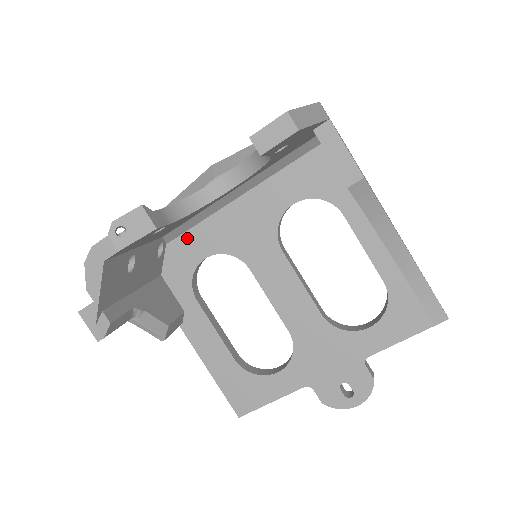
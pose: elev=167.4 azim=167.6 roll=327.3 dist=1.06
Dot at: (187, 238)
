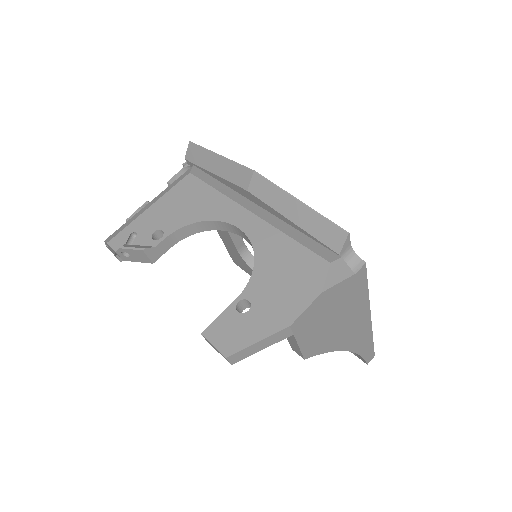
Dot at: occluded
